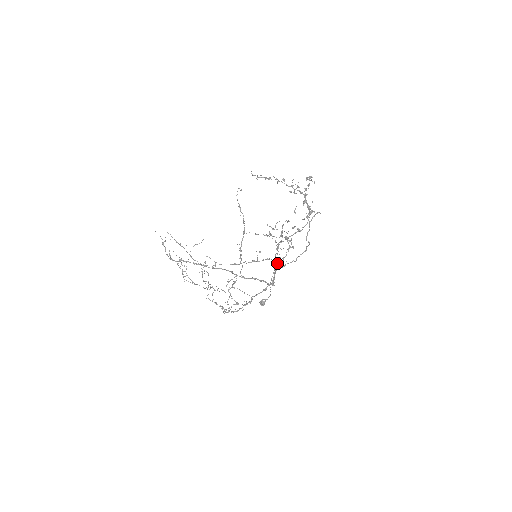
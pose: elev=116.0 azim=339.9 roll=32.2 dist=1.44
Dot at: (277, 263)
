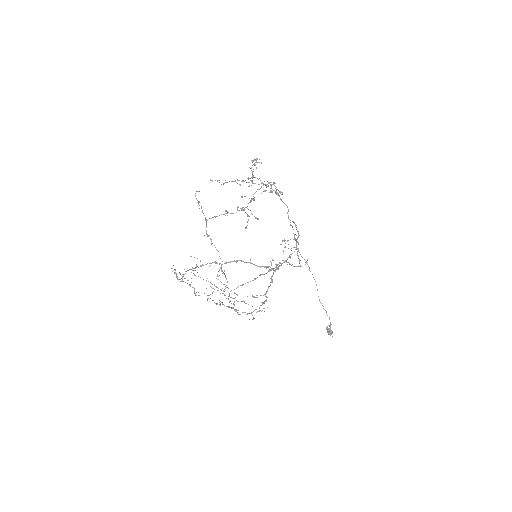
Dot at: occluded
